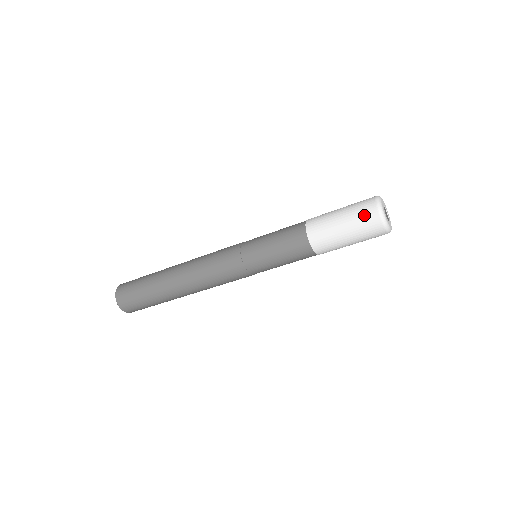
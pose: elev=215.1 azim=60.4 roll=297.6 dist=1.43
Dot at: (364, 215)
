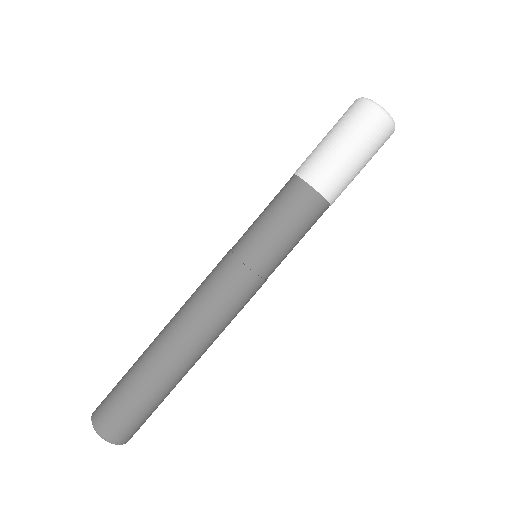
Dot at: occluded
